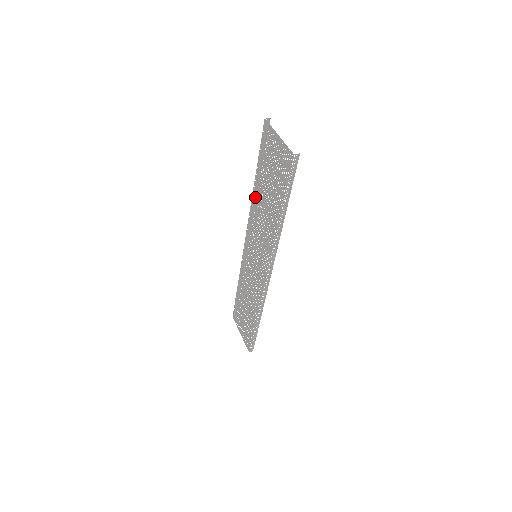
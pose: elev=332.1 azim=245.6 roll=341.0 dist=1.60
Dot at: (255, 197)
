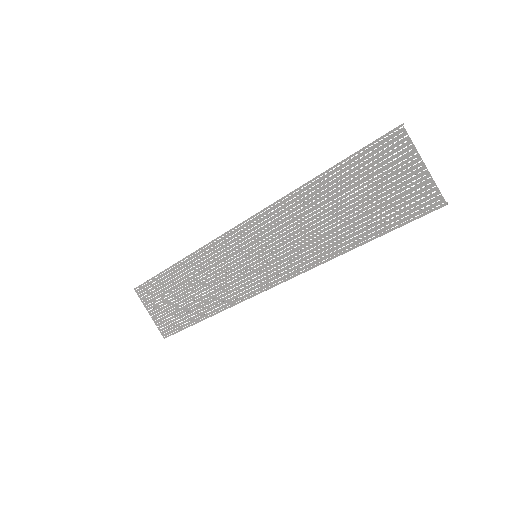
Dot at: (304, 196)
